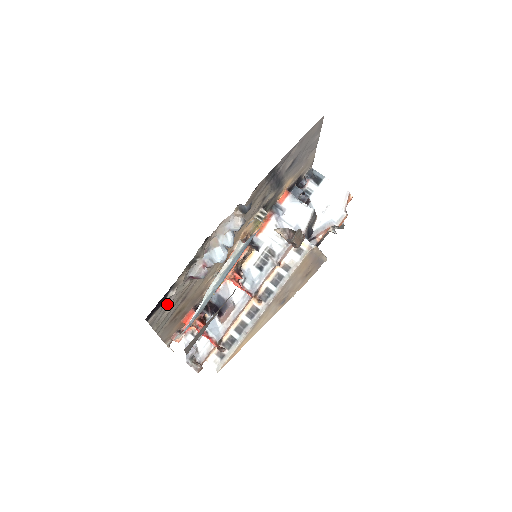
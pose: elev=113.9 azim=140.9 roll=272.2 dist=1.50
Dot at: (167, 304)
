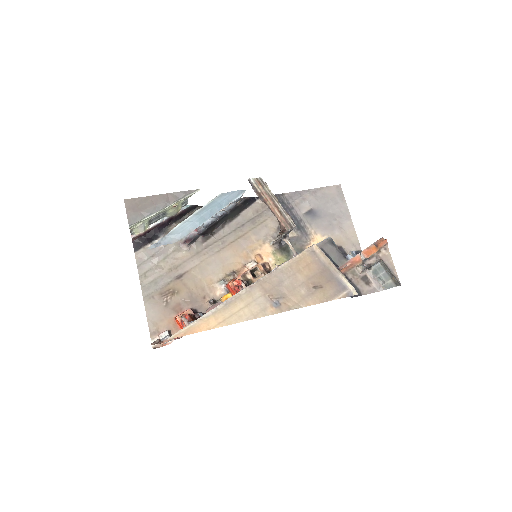
Dot at: (158, 255)
